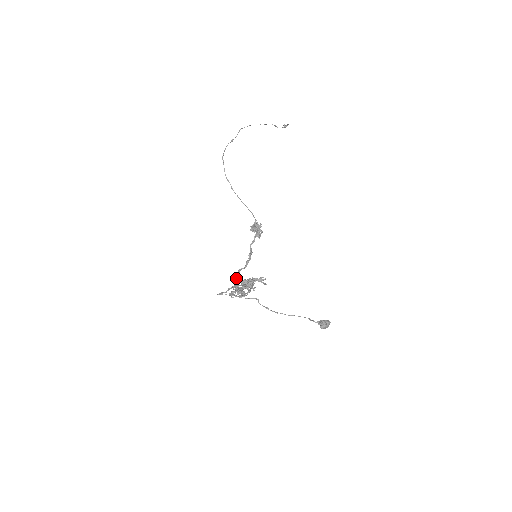
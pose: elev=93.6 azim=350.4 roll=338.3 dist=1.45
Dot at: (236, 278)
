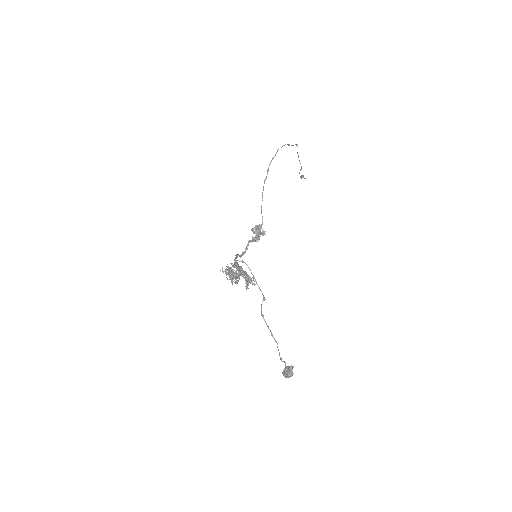
Dot at: occluded
